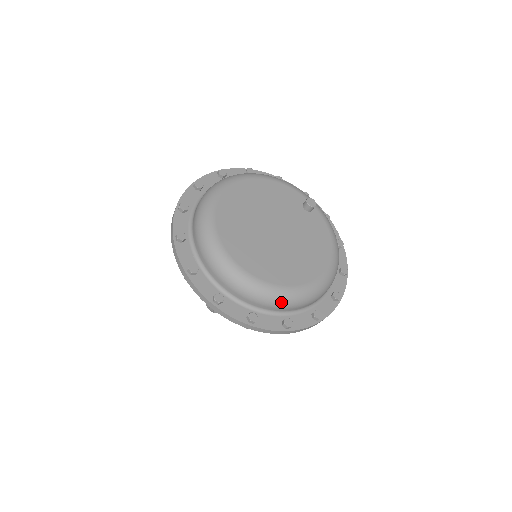
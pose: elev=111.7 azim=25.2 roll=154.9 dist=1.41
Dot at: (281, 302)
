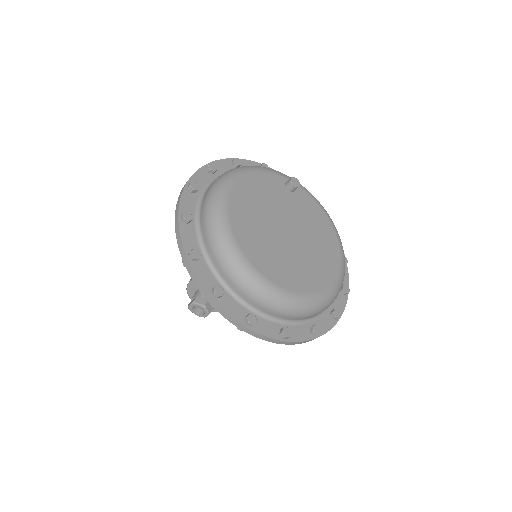
Dot at: (331, 302)
